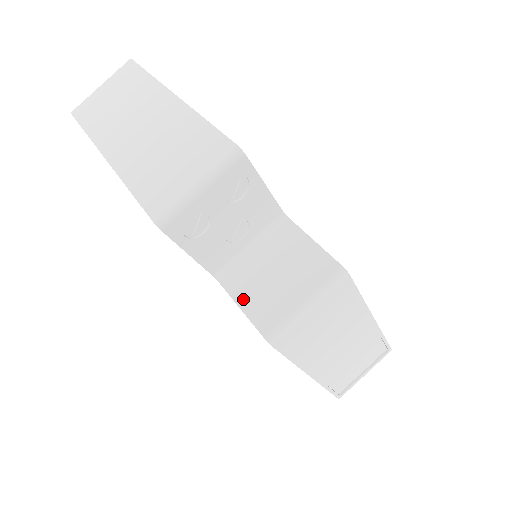
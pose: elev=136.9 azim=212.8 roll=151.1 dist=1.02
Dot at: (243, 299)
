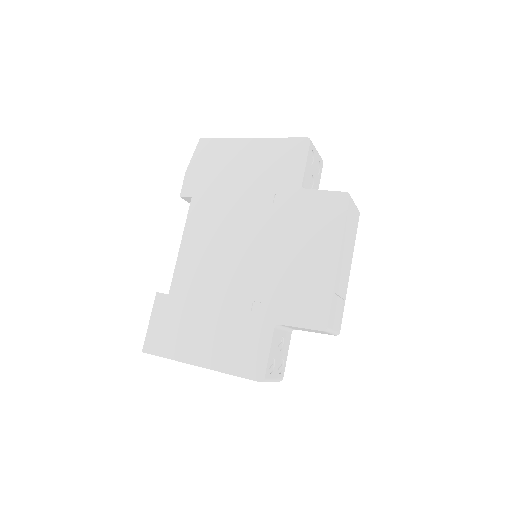
Dot at: (323, 191)
